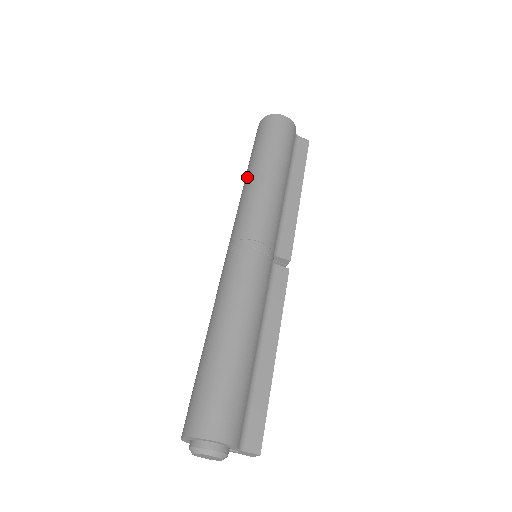
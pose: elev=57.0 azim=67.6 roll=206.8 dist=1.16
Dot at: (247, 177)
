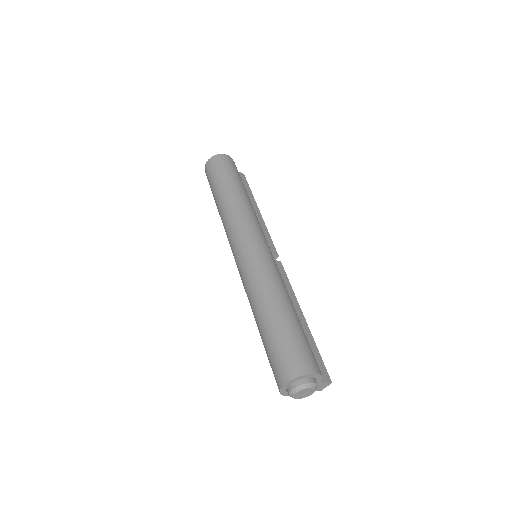
Dot at: (224, 200)
